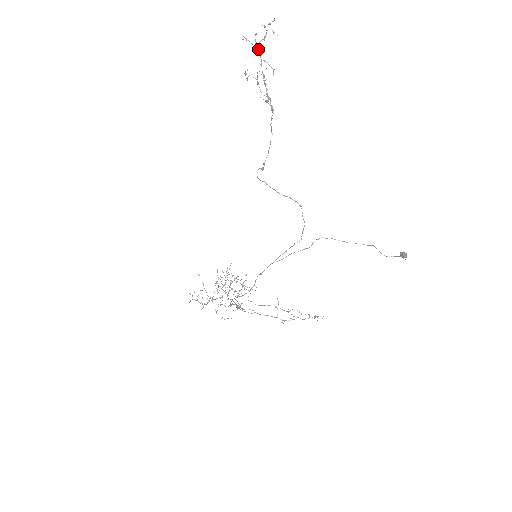
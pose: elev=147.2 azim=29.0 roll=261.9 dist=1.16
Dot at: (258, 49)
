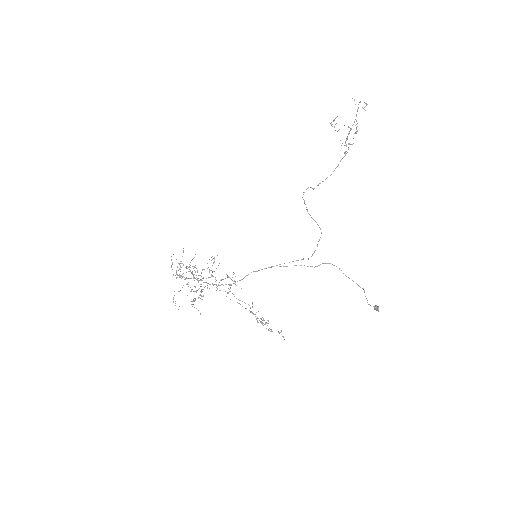
Dot at: (357, 111)
